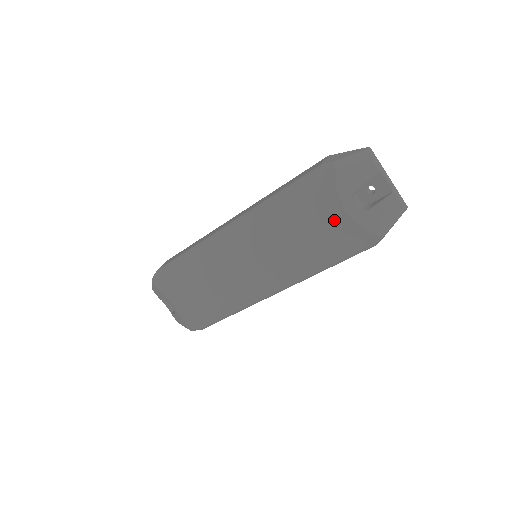
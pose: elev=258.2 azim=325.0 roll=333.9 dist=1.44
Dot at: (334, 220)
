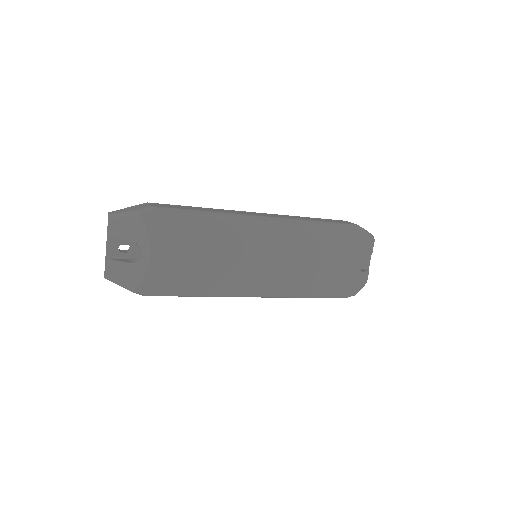
Dot at: (348, 266)
